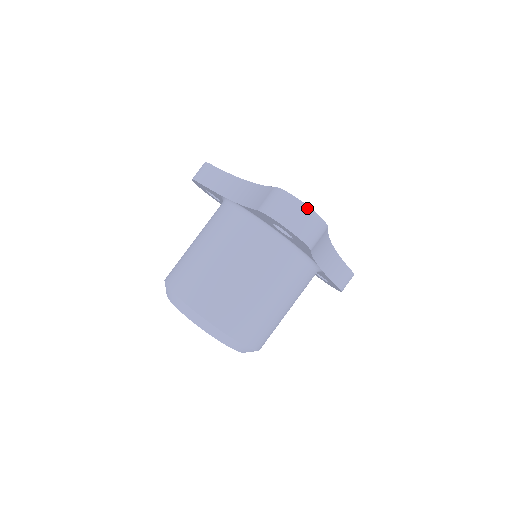
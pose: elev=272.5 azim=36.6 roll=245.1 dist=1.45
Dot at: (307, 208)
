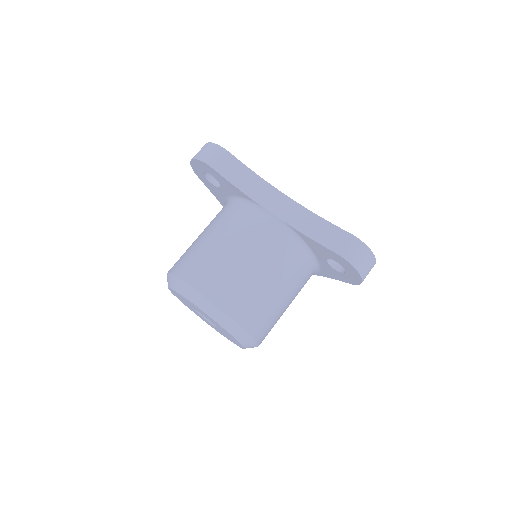
Dot at: (375, 260)
